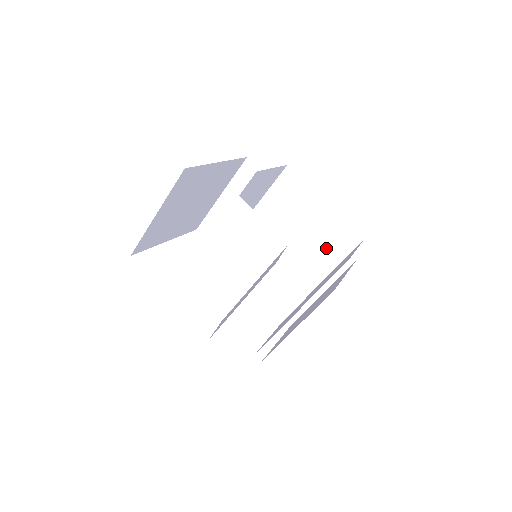
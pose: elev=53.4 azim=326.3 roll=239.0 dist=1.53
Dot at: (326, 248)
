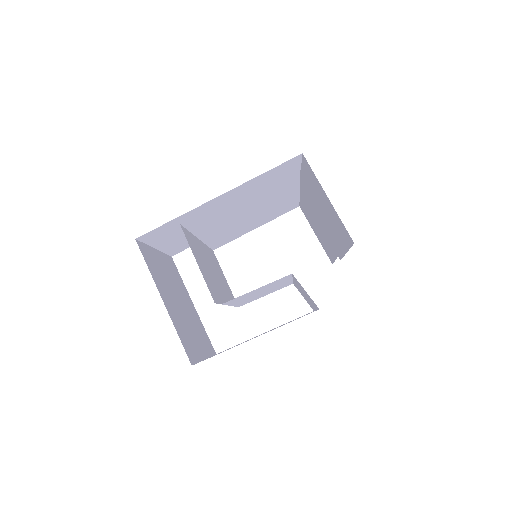
Dot at: (279, 188)
